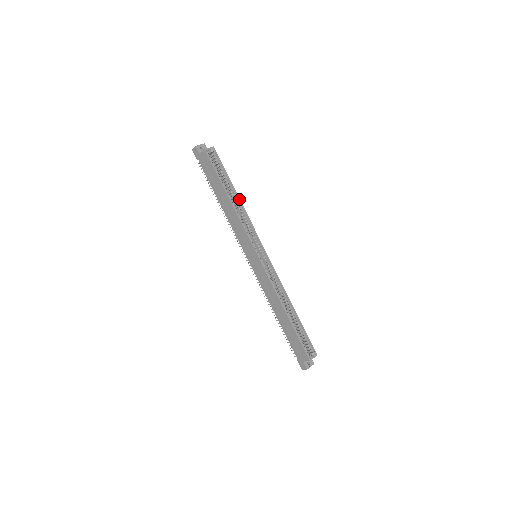
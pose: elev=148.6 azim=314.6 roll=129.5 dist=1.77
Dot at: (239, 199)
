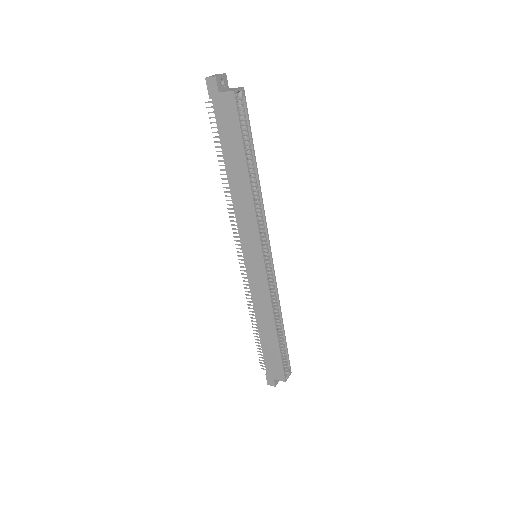
Dot at: (258, 178)
